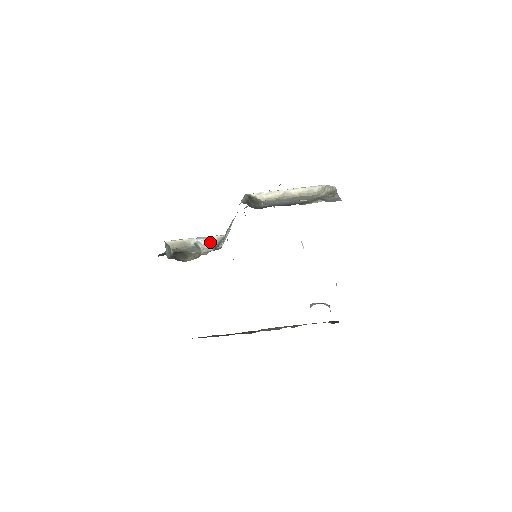
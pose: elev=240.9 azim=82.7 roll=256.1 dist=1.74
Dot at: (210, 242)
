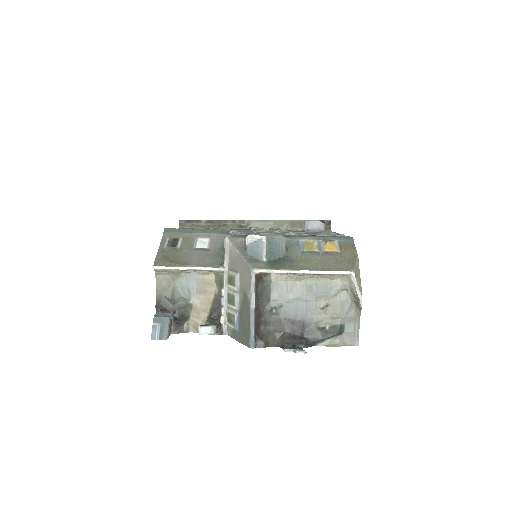
Dot at: (215, 332)
